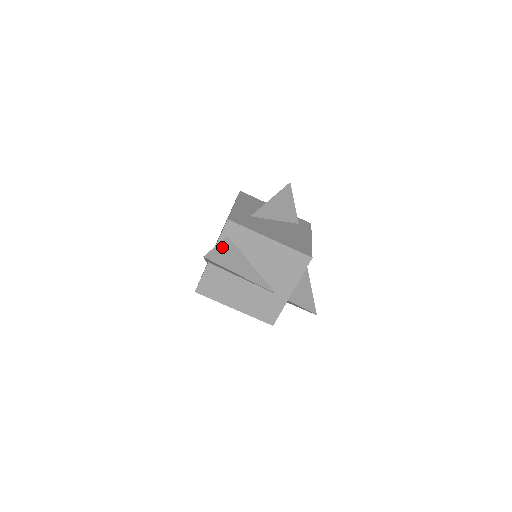
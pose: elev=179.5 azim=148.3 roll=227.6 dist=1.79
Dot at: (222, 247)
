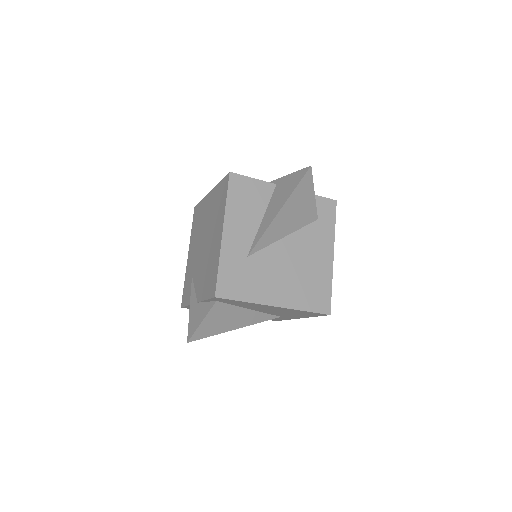
Dot at: (210, 317)
